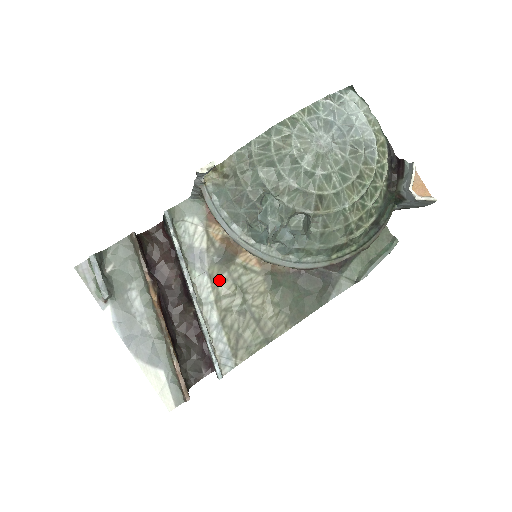
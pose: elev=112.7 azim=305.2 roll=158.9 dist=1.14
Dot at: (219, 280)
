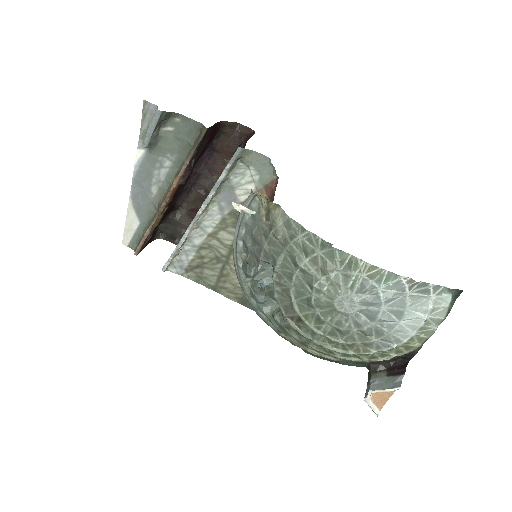
Dot at: (227, 228)
